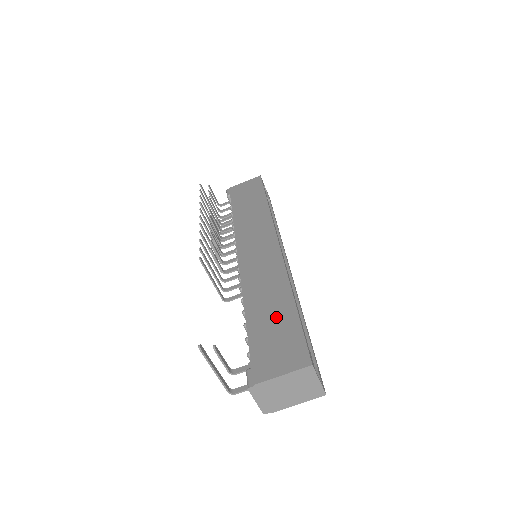
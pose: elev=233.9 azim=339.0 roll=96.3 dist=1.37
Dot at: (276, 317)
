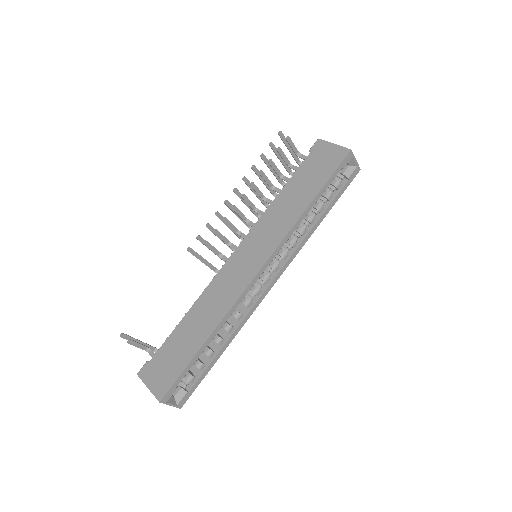
Dot at: (186, 345)
